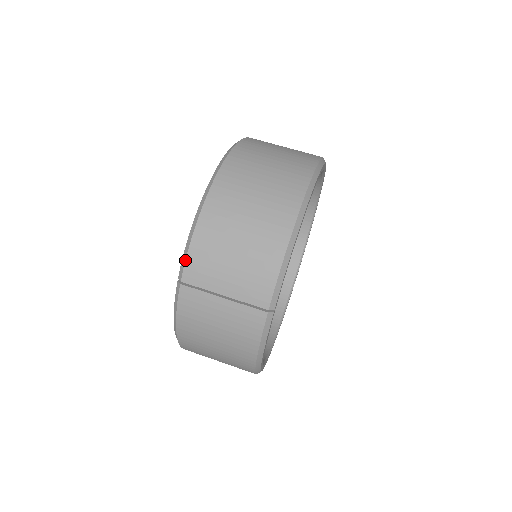
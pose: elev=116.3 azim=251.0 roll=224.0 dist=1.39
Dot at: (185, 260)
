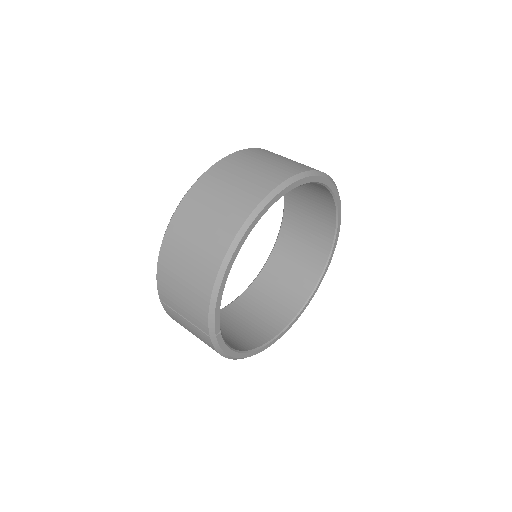
Dot at: (157, 287)
